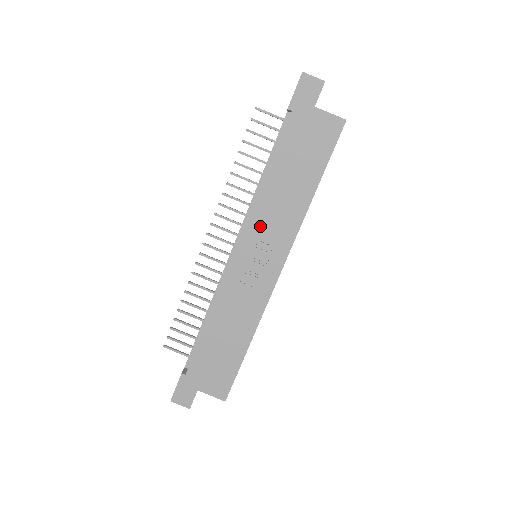
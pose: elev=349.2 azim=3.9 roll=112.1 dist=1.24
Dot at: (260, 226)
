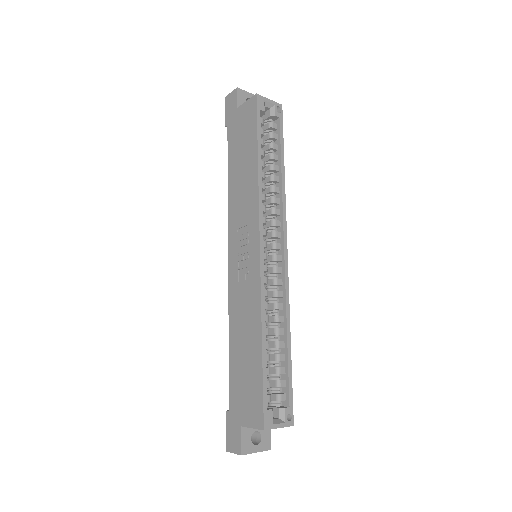
Dot at: (236, 222)
